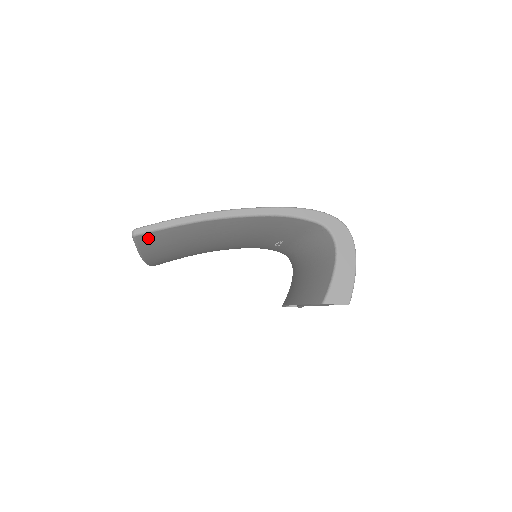
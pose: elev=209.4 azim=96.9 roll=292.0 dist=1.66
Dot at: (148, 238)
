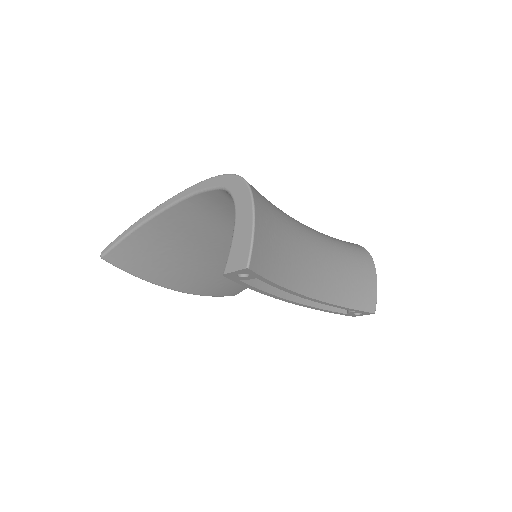
Dot at: (117, 258)
